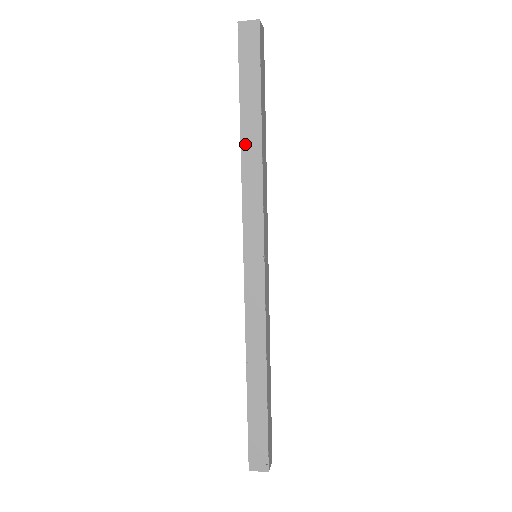
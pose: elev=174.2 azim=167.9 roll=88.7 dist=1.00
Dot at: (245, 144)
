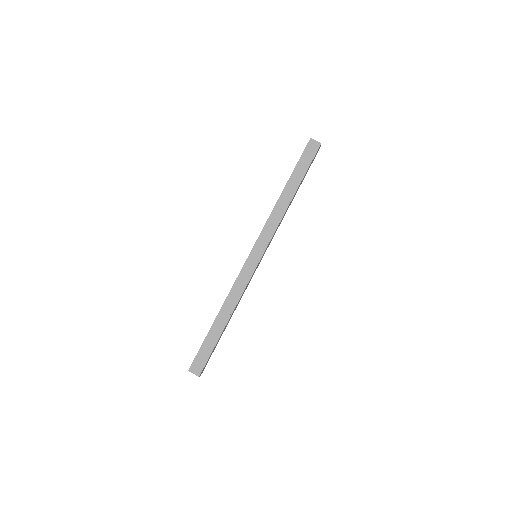
Dot at: (282, 197)
